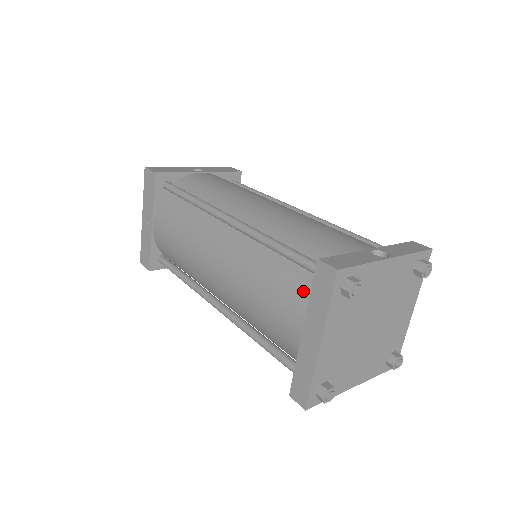
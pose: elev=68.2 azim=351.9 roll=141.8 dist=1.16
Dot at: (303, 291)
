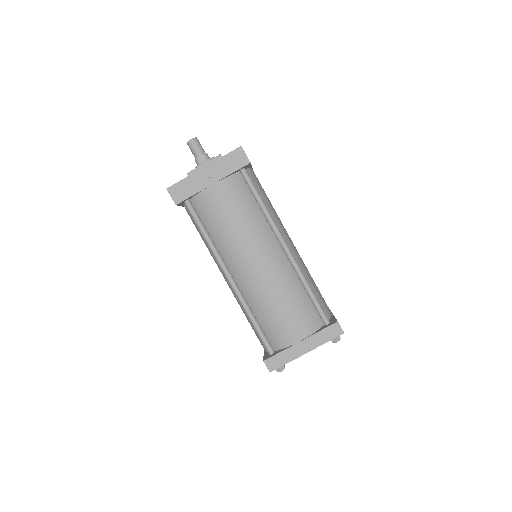
Dot at: (312, 323)
